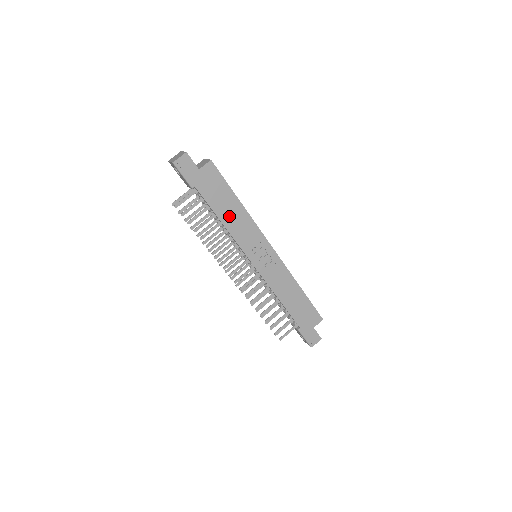
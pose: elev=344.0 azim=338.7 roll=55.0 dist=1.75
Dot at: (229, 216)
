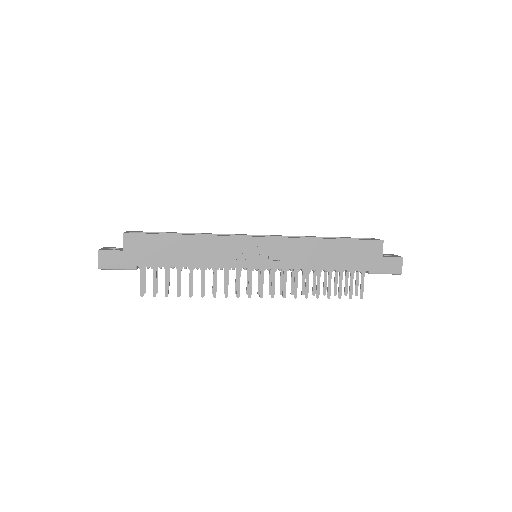
Dot at: (190, 256)
